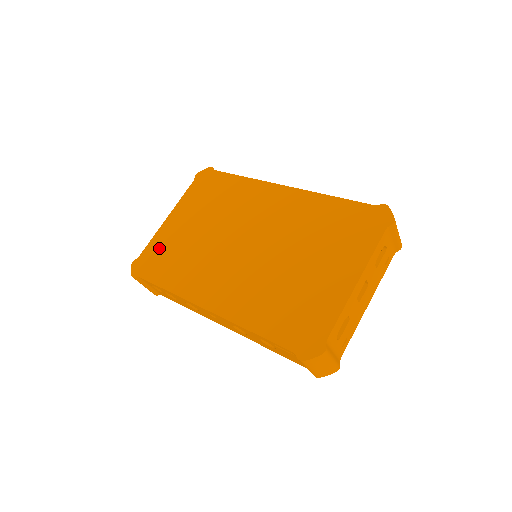
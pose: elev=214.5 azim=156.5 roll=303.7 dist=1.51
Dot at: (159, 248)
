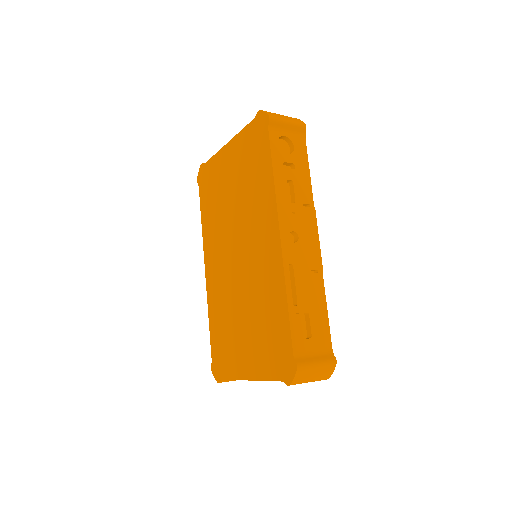
Dot at: (212, 174)
